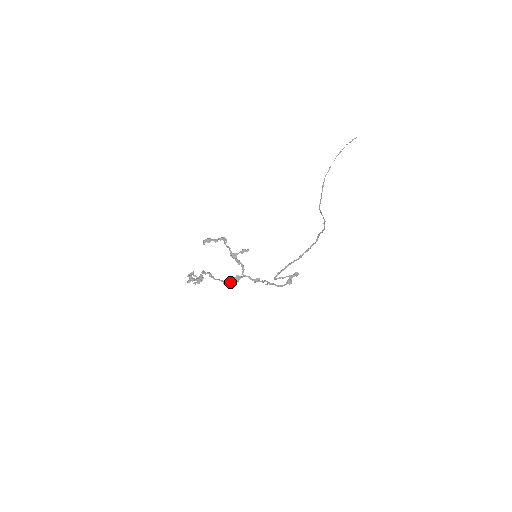
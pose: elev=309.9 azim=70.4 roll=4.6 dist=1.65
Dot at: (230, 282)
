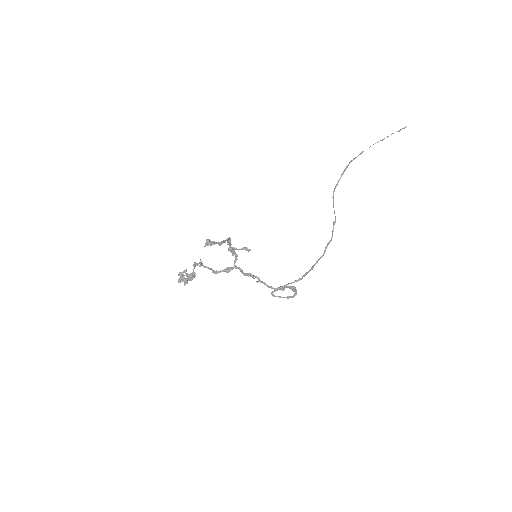
Dot at: occluded
